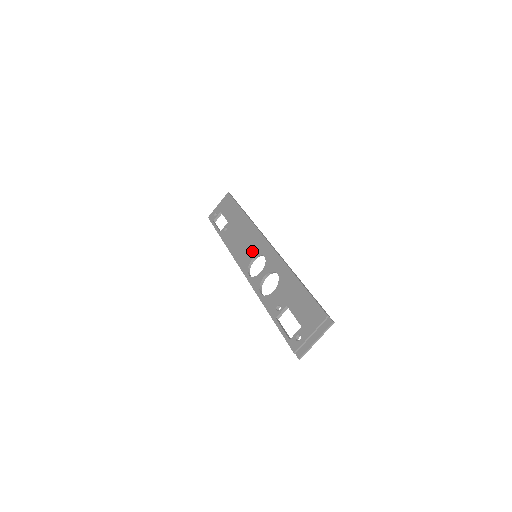
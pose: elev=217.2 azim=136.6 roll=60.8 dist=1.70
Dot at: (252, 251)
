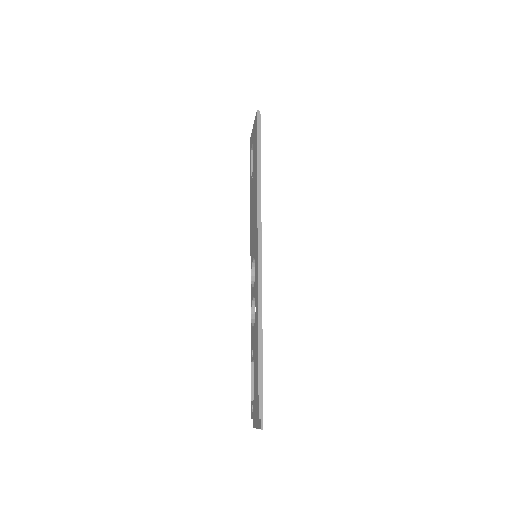
Dot at: (253, 247)
